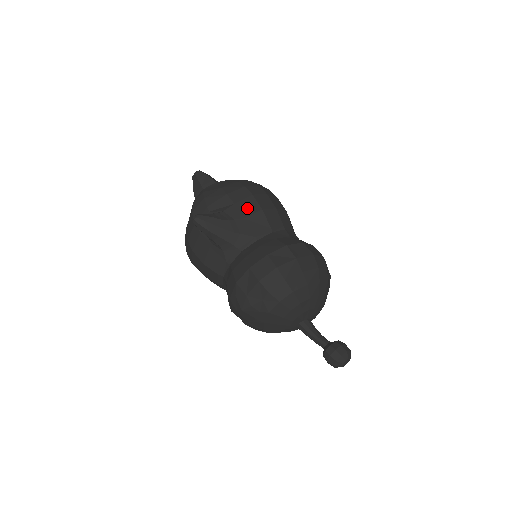
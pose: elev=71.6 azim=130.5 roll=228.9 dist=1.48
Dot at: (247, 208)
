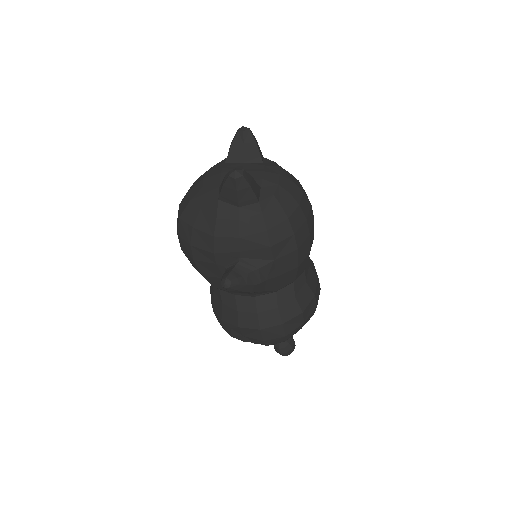
Dot at: (285, 266)
